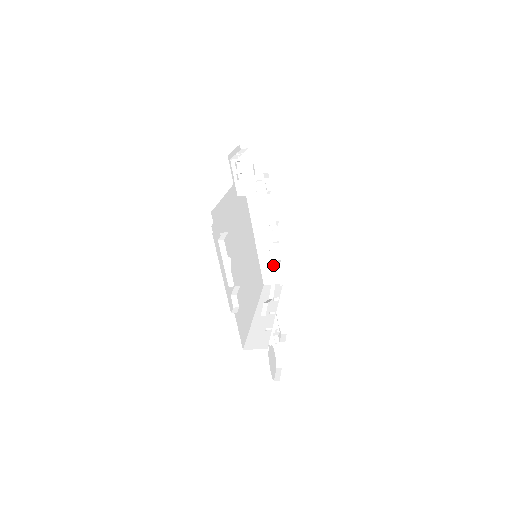
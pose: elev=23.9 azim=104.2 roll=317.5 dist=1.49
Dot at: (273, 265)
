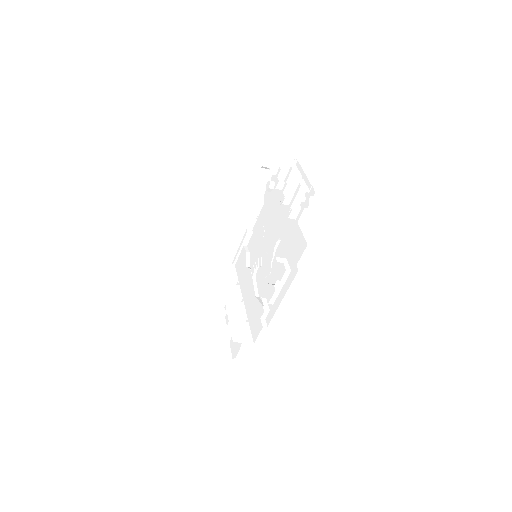
Dot at: (235, 247)
